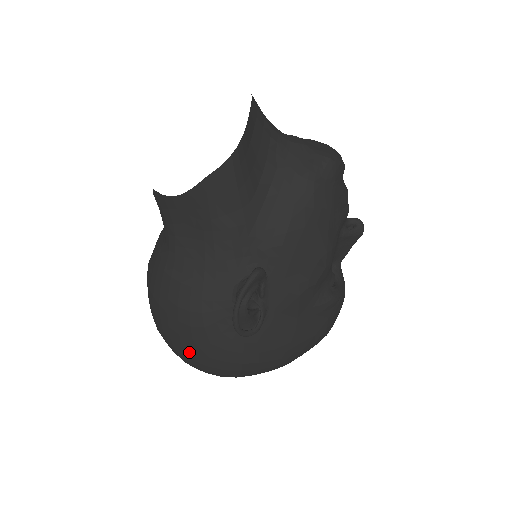
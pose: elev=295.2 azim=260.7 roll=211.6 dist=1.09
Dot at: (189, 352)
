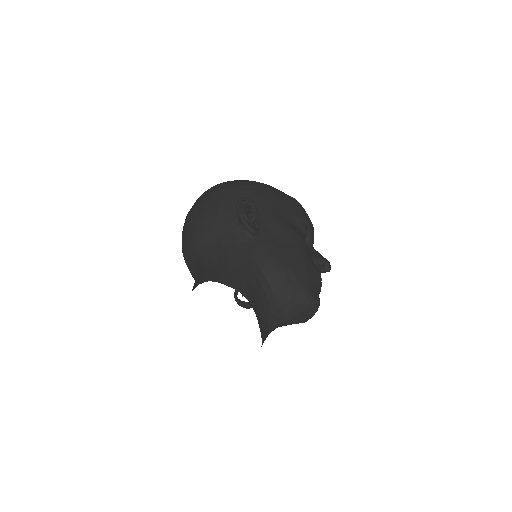
Dot at: occluded
